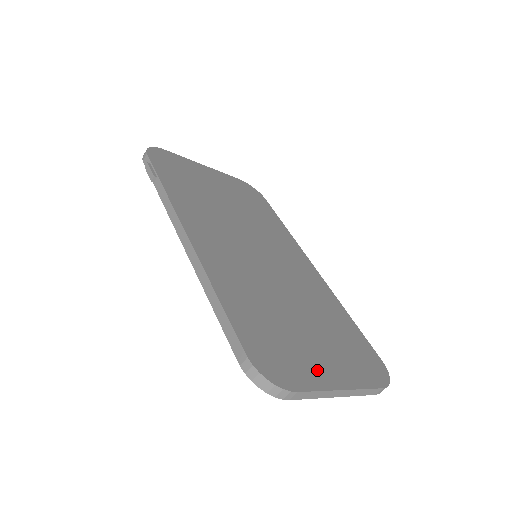
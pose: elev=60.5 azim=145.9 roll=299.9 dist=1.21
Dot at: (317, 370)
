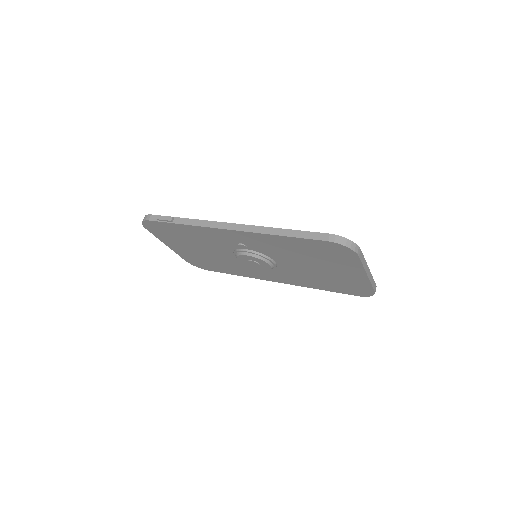
Dot at: occluded
